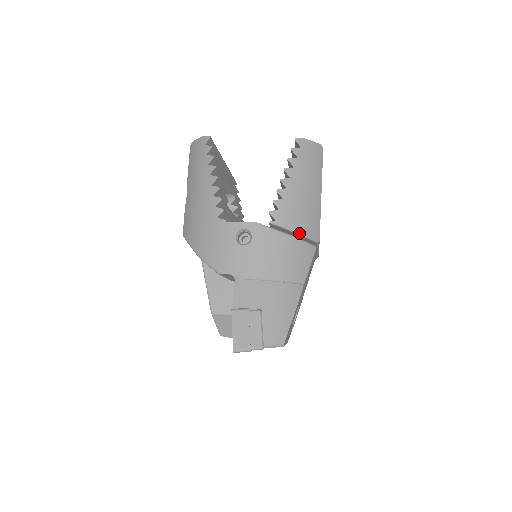
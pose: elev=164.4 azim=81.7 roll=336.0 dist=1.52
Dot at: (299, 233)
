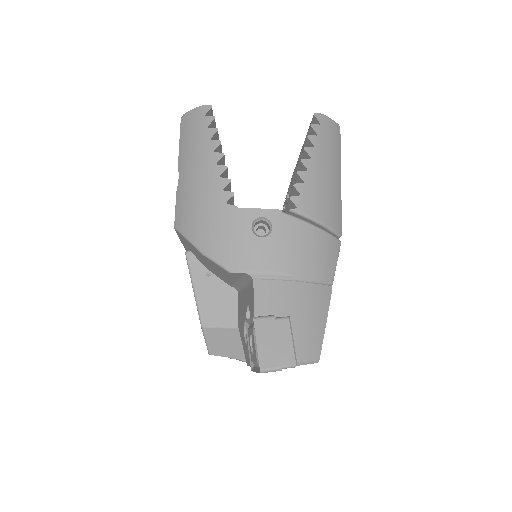
Dot at: (323, 224)
